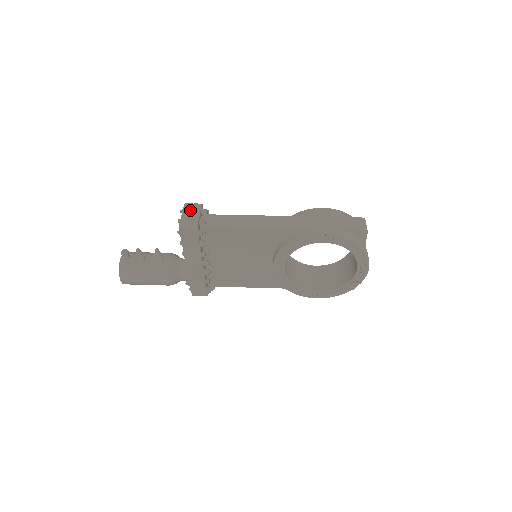
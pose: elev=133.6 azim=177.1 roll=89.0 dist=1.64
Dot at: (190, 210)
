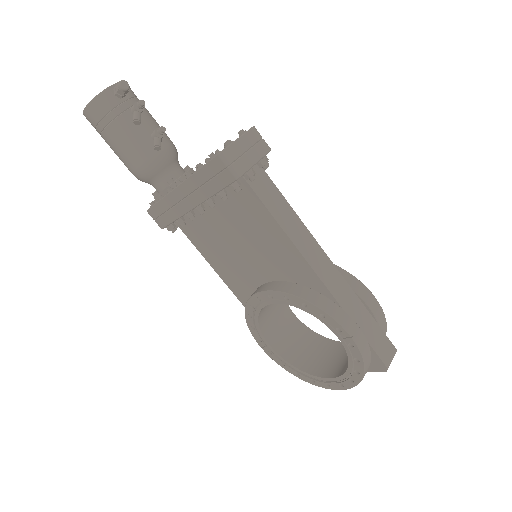
Dot at: (252, 144)
